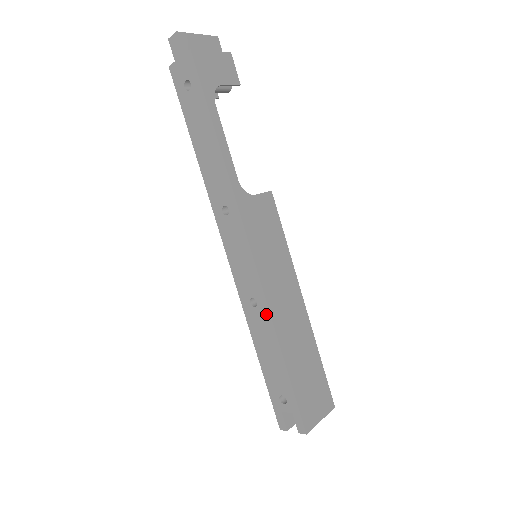
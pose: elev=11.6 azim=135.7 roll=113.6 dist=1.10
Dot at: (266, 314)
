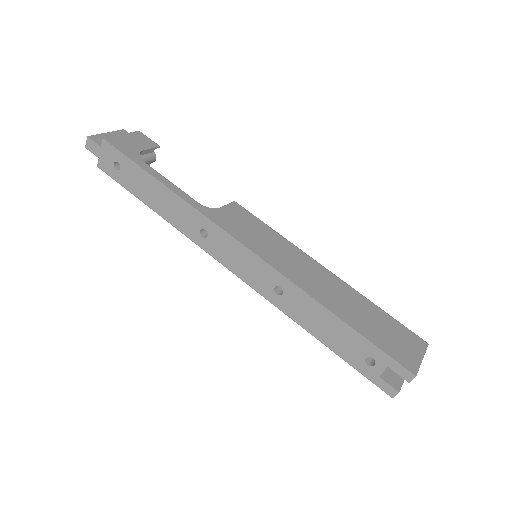
Dot at: (295, 290)
